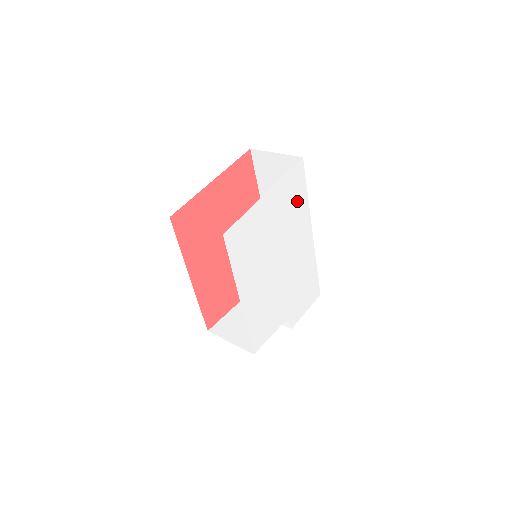
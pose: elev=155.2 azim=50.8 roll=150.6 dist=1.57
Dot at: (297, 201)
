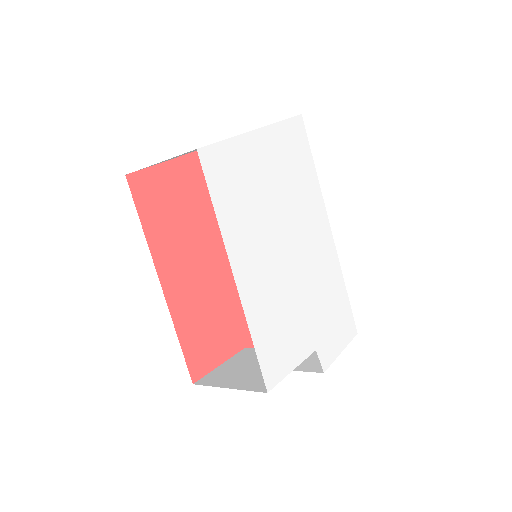
Dot at: (302, 168)
